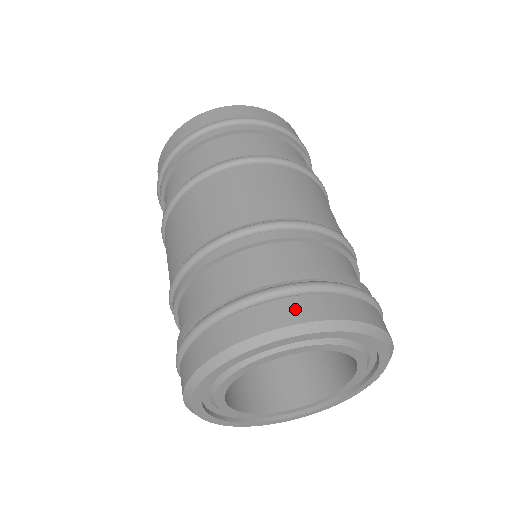
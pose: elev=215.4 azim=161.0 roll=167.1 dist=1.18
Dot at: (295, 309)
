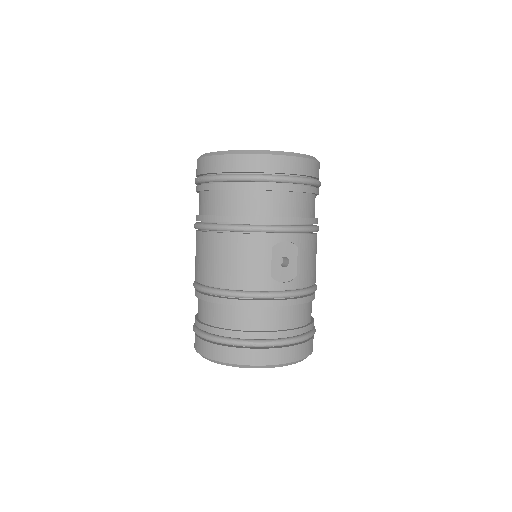
Dot at: (208, 350)
